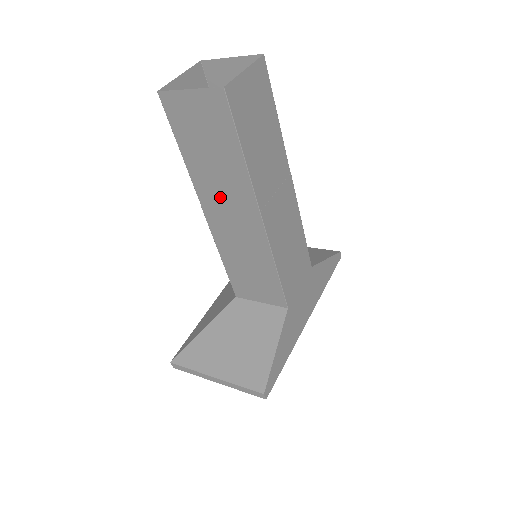
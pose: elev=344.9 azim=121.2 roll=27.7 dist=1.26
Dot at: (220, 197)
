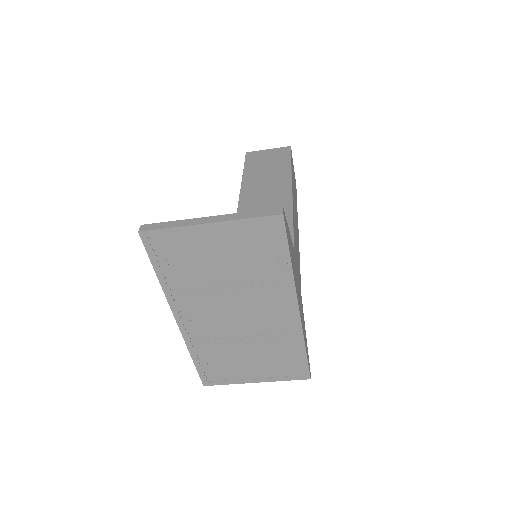
Dot at: (261, 185)
